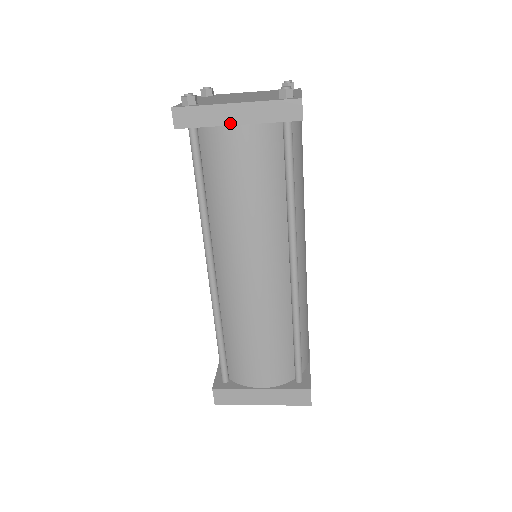
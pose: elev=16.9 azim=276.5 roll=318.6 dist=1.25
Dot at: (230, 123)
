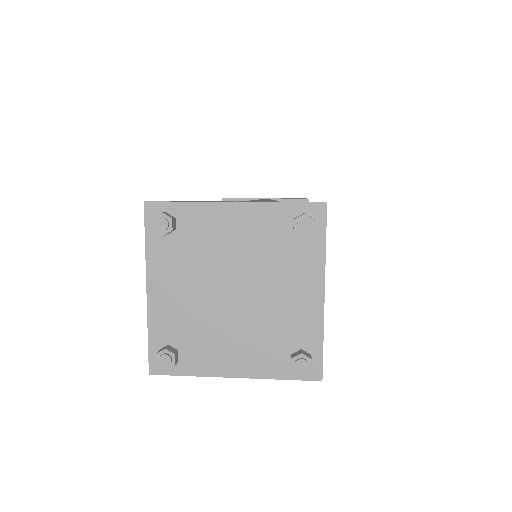
Dot at: occluded
